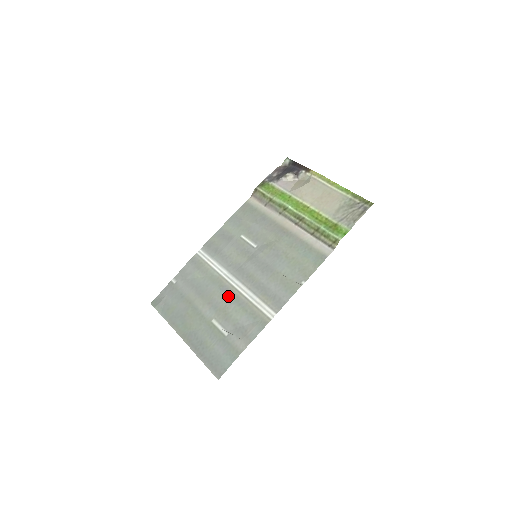
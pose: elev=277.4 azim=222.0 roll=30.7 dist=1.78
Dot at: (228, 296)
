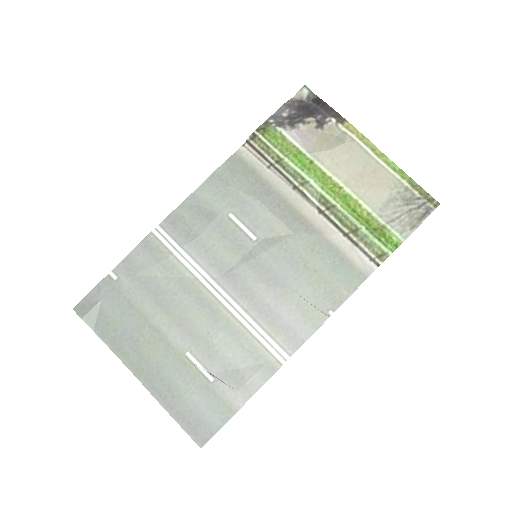
Dot at: (212, 317)
